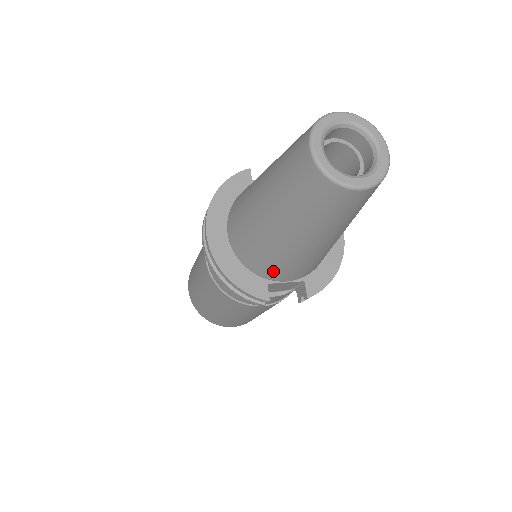
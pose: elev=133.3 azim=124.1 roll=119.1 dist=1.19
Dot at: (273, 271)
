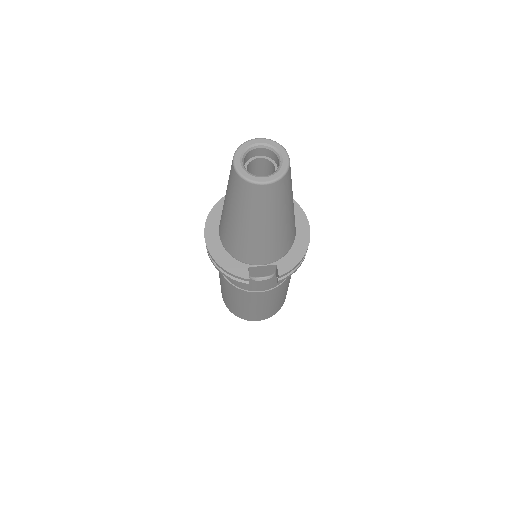
Dot at: (248, 256)
